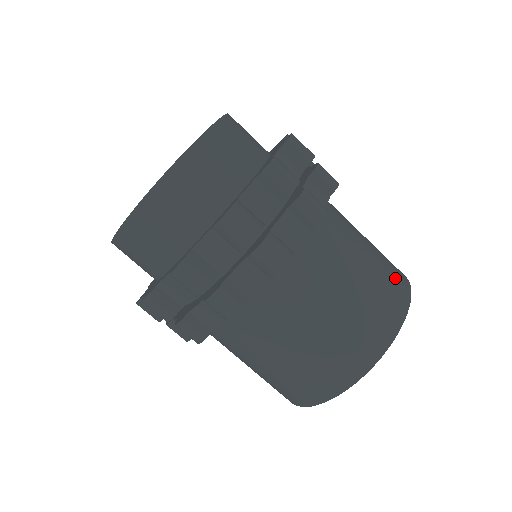
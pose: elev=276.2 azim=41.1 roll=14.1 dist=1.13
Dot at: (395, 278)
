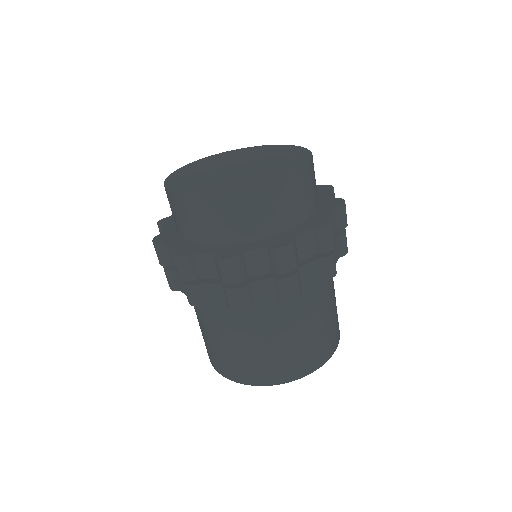
Dot at: (337, 329)
